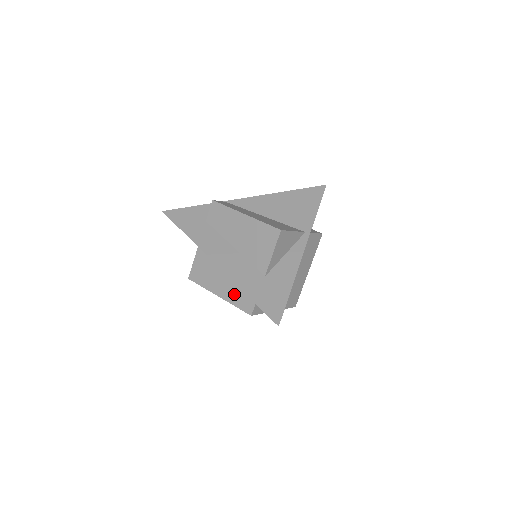
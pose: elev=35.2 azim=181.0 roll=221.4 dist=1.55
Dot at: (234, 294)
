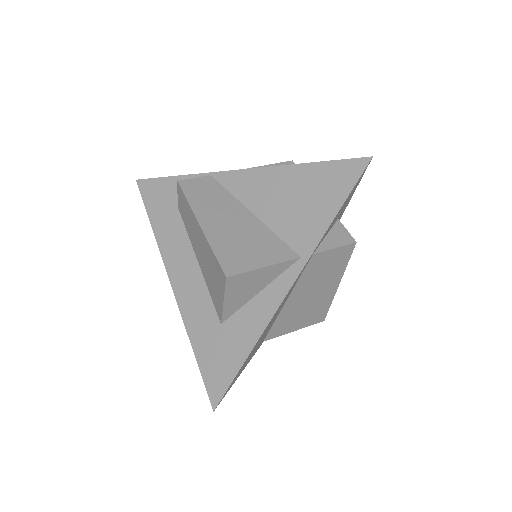
Dot at: occluded
